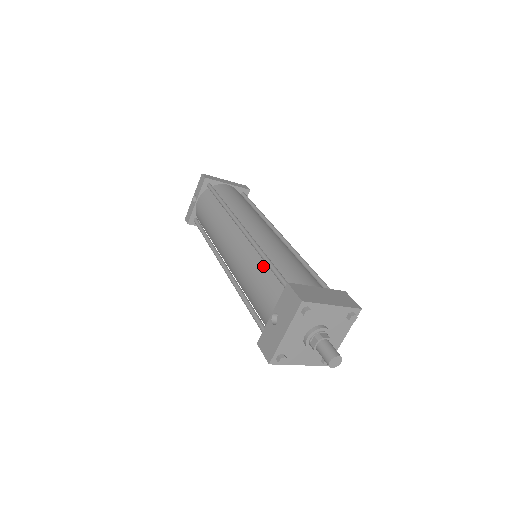
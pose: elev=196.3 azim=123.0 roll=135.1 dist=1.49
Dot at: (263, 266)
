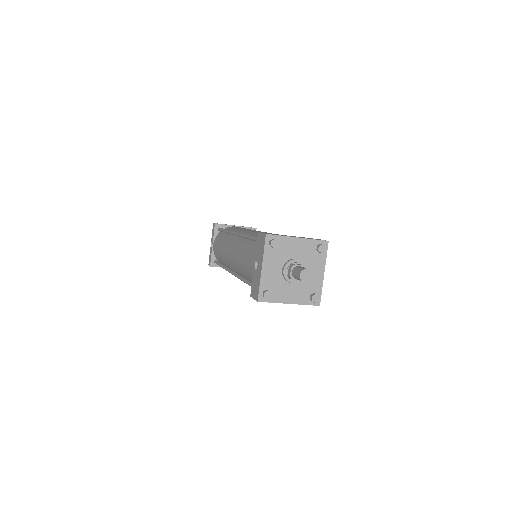
Dot at: (249, 243)
